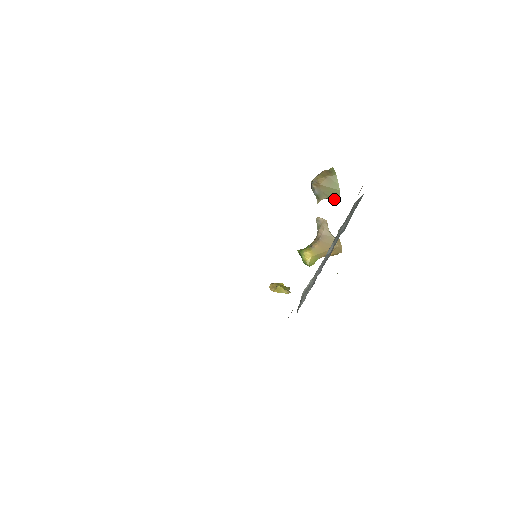
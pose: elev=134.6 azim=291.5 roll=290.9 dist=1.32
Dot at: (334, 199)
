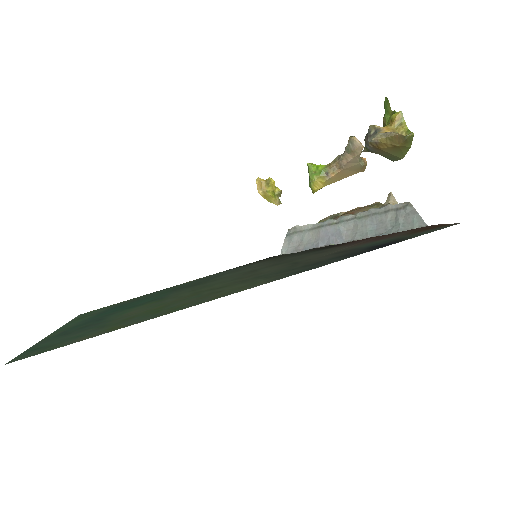
Dot at: (388, 158)
